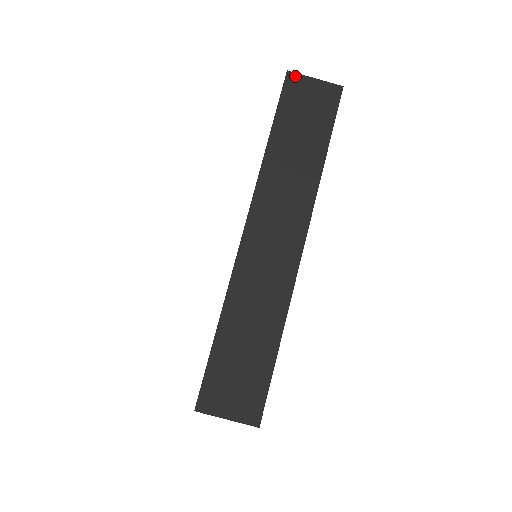
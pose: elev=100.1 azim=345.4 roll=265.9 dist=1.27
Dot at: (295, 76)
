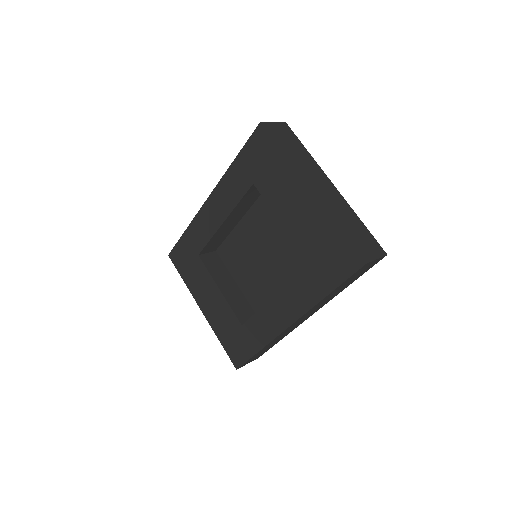
Dot at: (368, 264)
